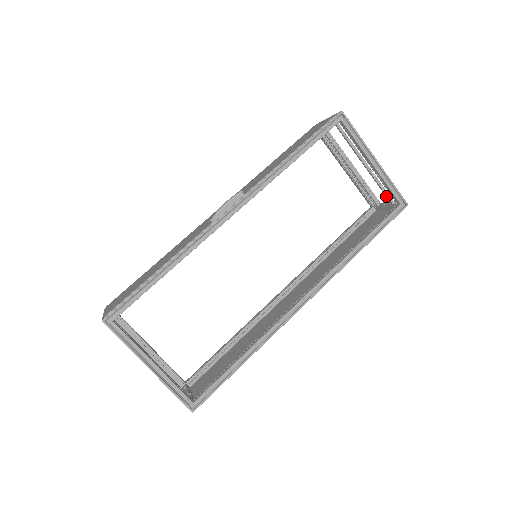
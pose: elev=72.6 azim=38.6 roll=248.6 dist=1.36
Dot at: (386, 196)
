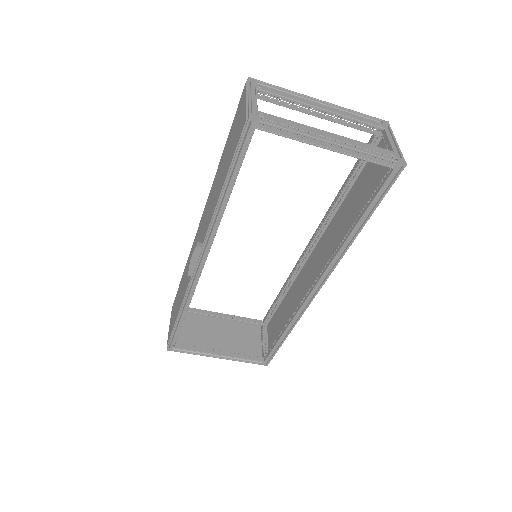
Dot at: occluded
